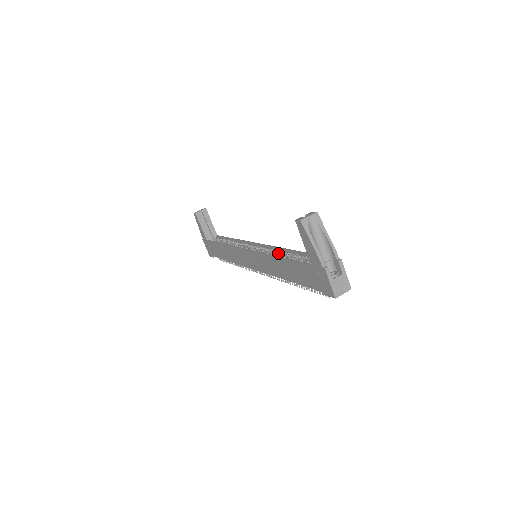
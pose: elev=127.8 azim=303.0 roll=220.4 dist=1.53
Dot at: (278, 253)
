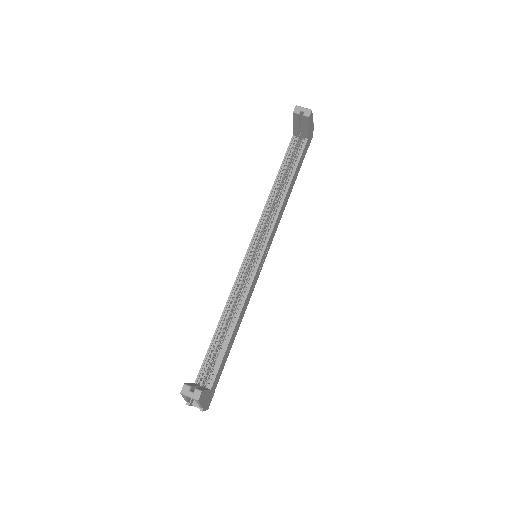
Dot at: (236, 307)
